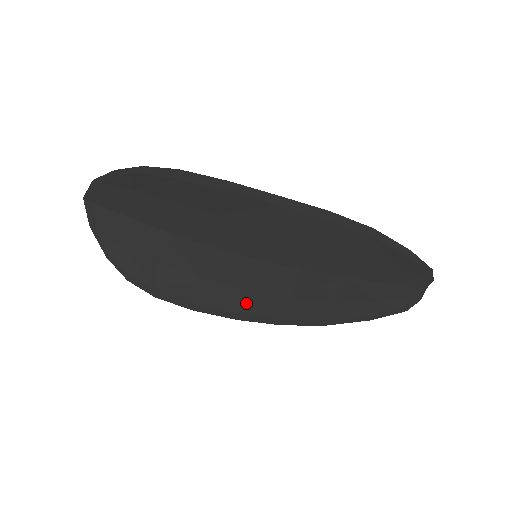
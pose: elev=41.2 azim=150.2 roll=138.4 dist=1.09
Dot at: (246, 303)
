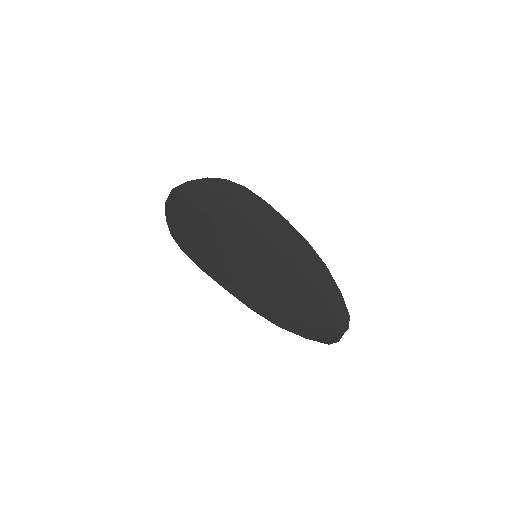
Dot at: (238, 281)
